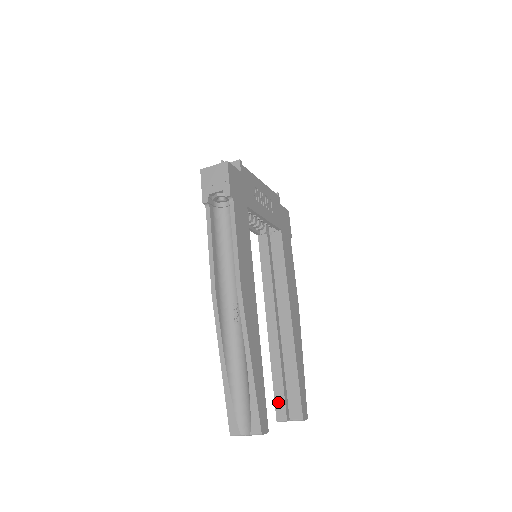
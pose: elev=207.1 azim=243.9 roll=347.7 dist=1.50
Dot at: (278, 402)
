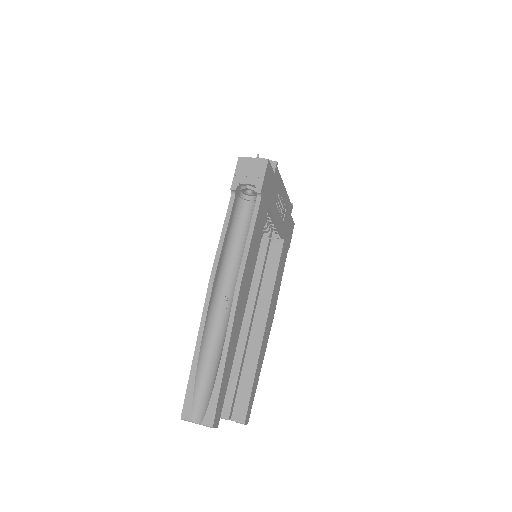
Dot at: (226, 399)
